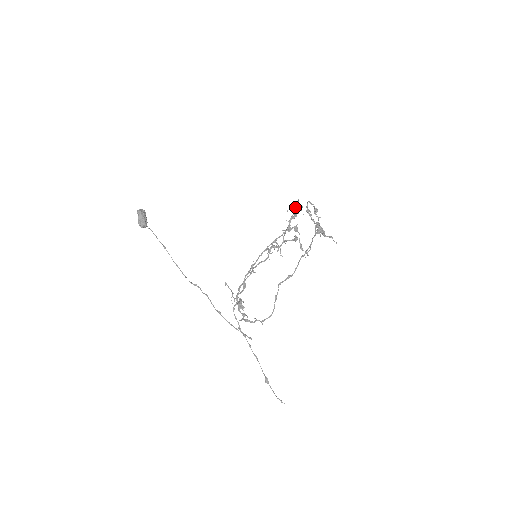
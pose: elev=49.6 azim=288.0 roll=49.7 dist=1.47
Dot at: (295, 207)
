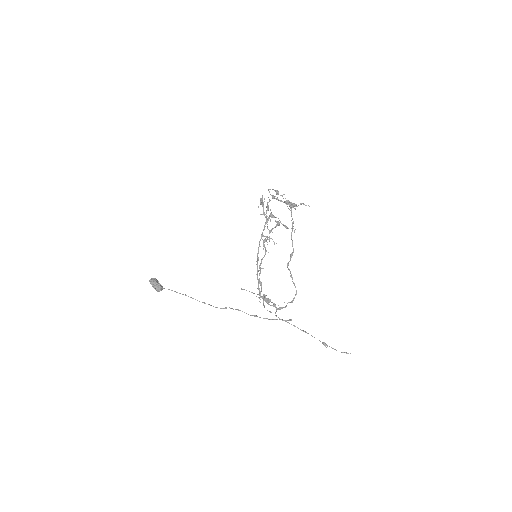
Dot at: (261, 200)
